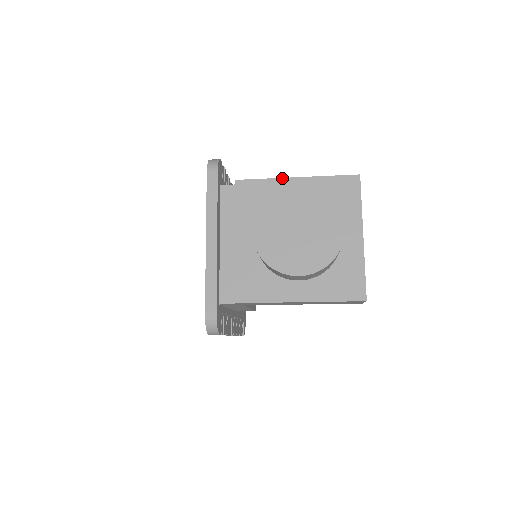
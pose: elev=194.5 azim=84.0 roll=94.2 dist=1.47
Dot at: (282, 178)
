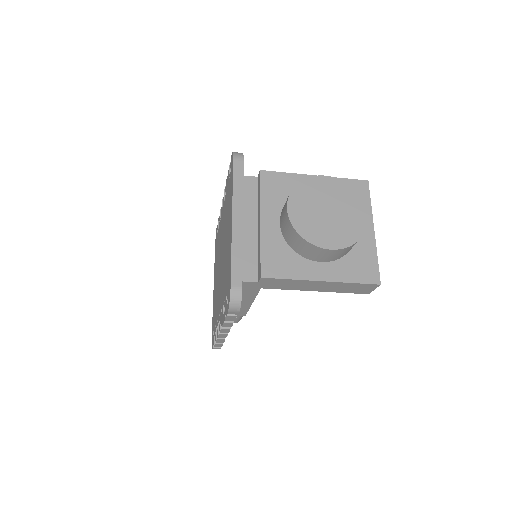
Dot at: (302, 174)
